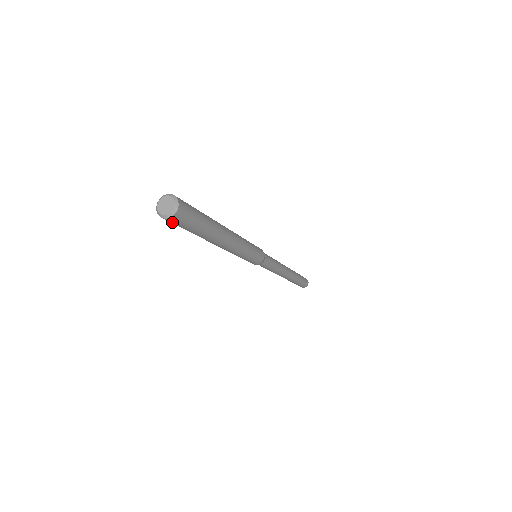
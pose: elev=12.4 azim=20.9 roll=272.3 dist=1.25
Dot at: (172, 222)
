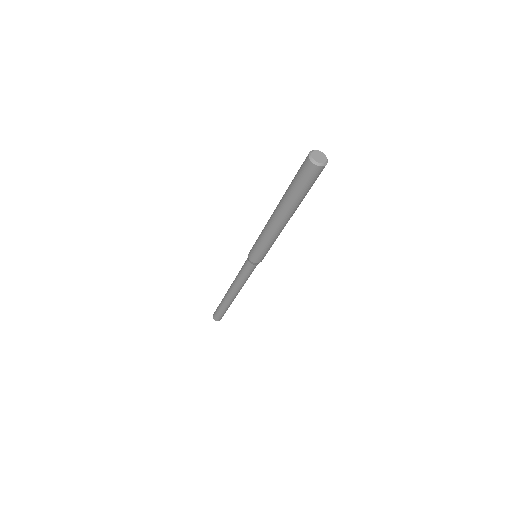
Dot at: (305, 167)
